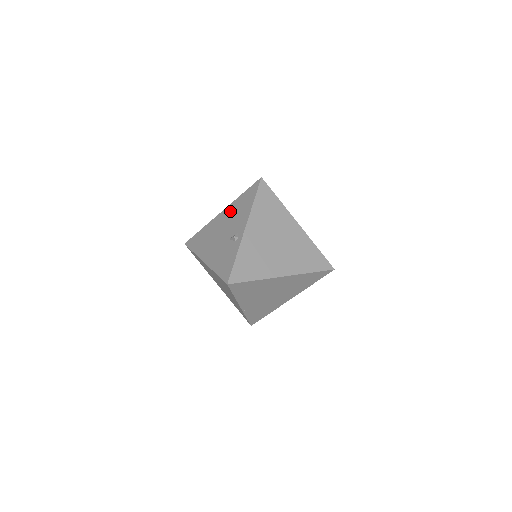
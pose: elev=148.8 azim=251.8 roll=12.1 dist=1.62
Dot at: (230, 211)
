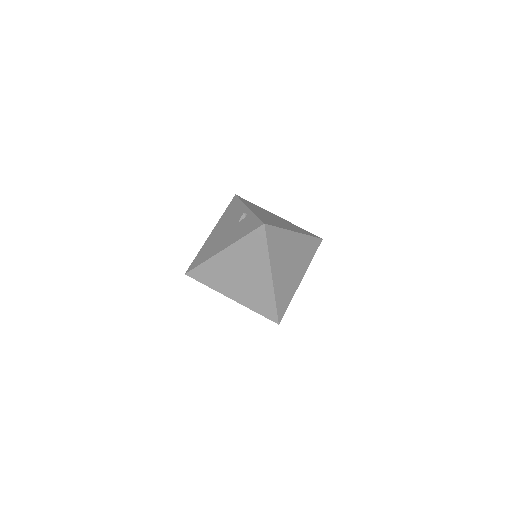
Dot at: (221, 222)
